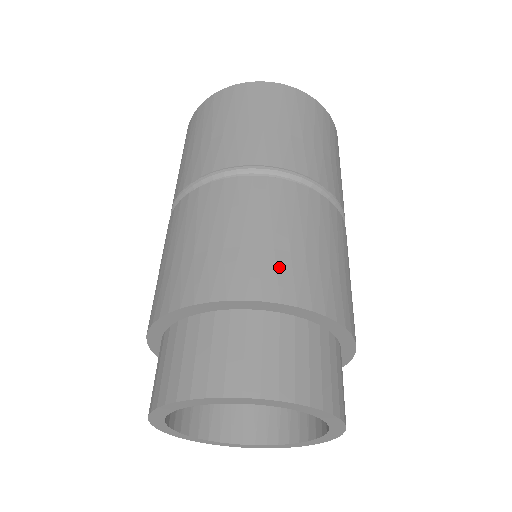
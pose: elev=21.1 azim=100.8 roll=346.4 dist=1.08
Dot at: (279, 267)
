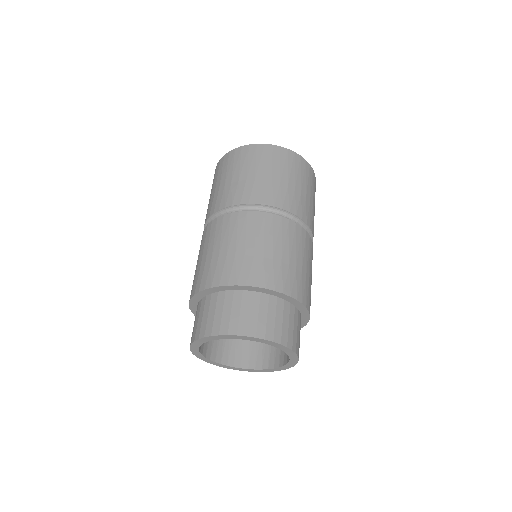
Dot at: (307, 288)
